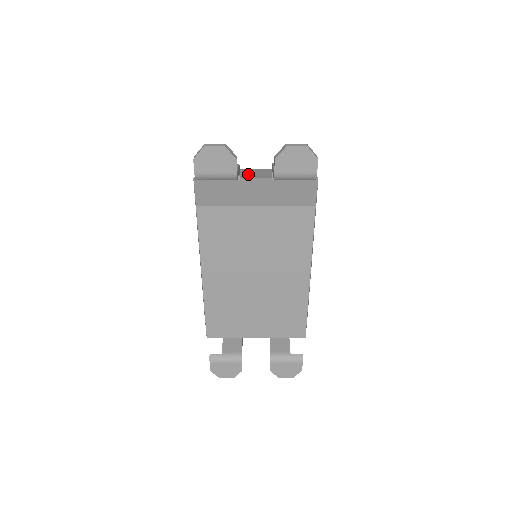
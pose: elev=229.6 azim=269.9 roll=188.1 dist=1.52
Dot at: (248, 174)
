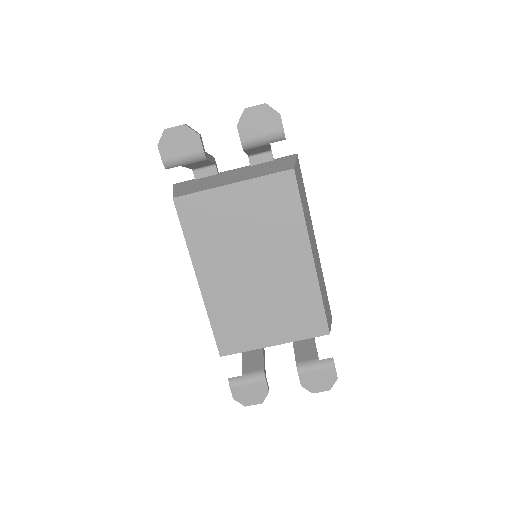
Dot at: occluded
